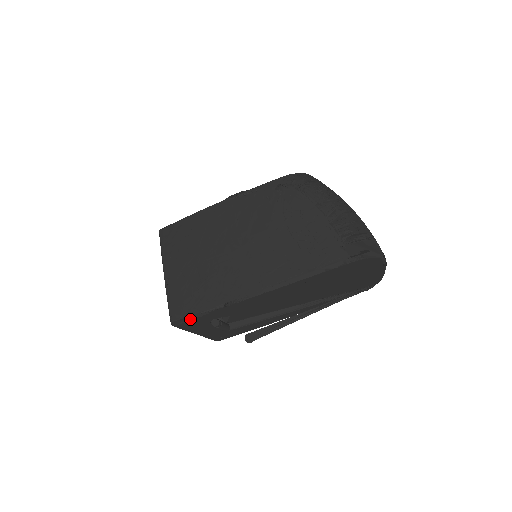
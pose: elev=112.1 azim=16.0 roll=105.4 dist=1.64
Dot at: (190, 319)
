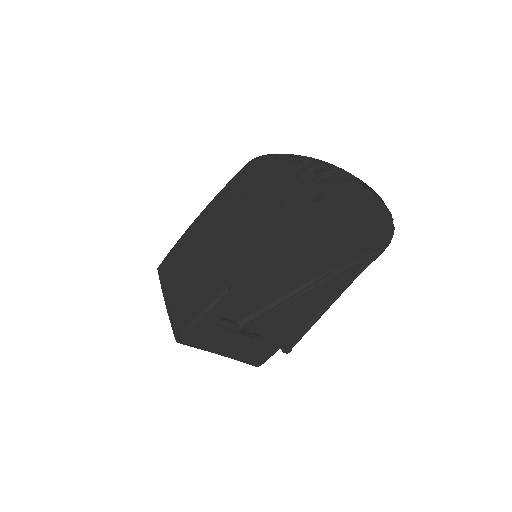
Dot at: (195, 331)
